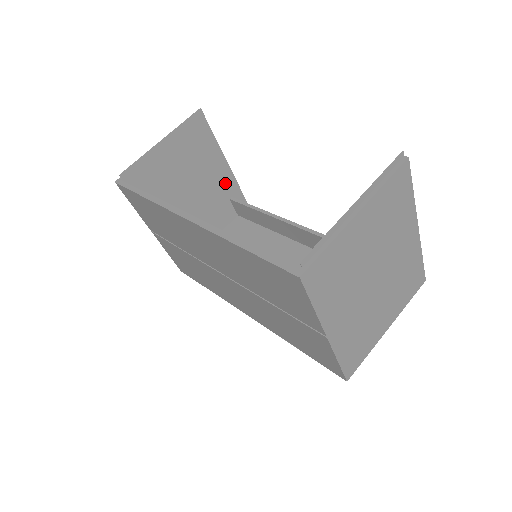
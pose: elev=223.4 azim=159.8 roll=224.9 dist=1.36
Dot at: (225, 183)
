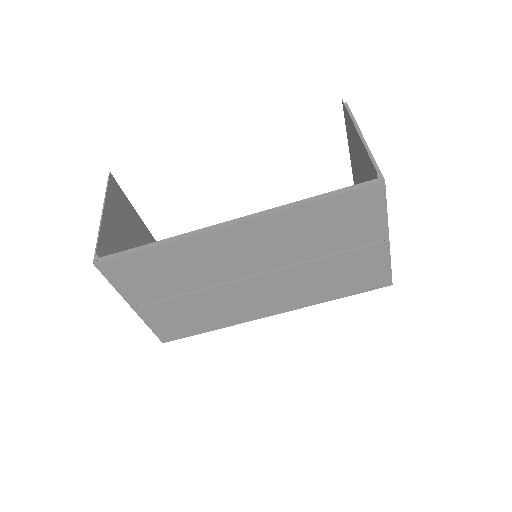
Dot at: (149, 241)
